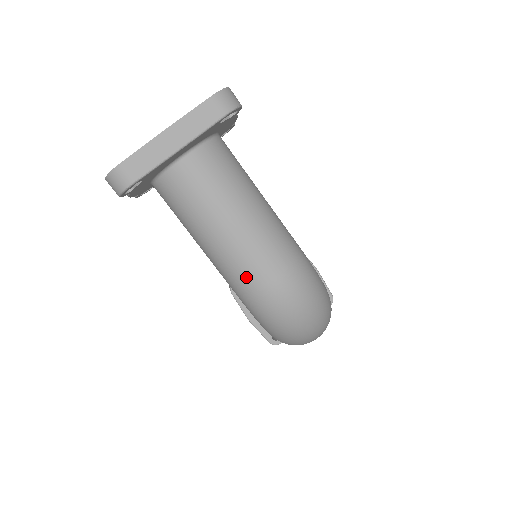
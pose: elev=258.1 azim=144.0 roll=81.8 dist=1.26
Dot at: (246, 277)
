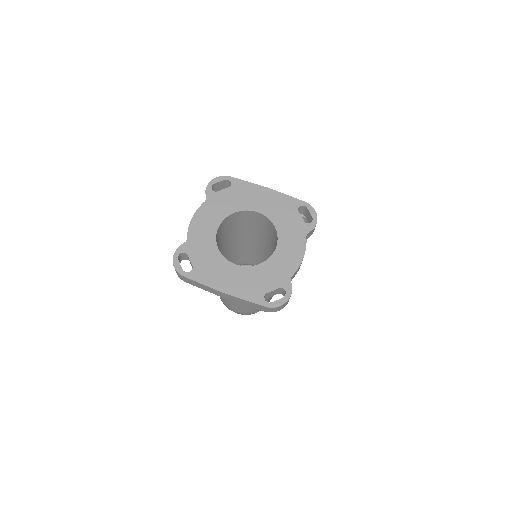
Dot at: (222, 298)
